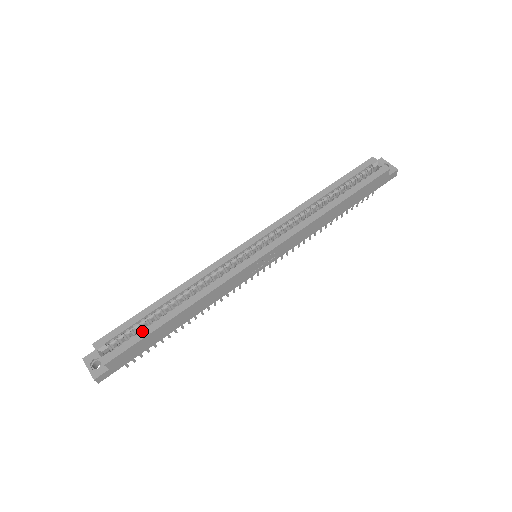
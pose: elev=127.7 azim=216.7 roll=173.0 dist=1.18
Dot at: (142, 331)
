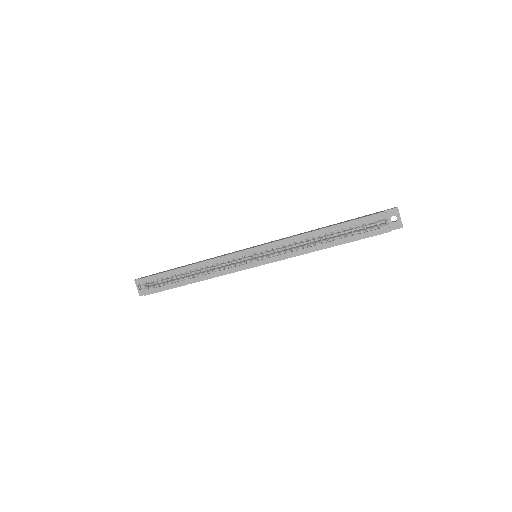
Dot at: (168, 285)
